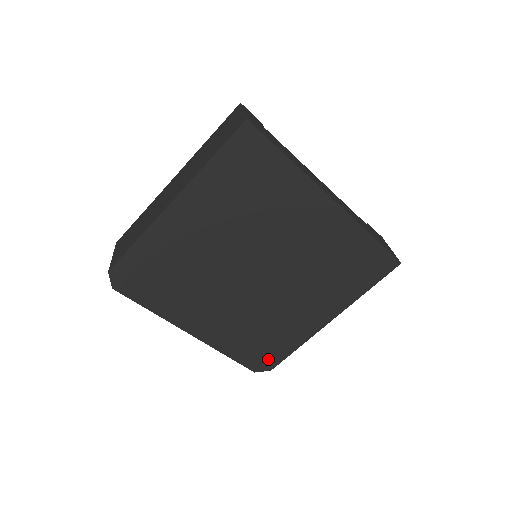
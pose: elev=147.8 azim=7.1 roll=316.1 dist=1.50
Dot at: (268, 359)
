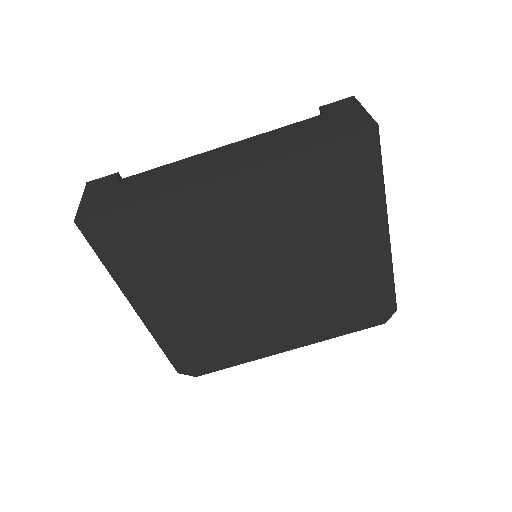
Dot at: (380, 307)
